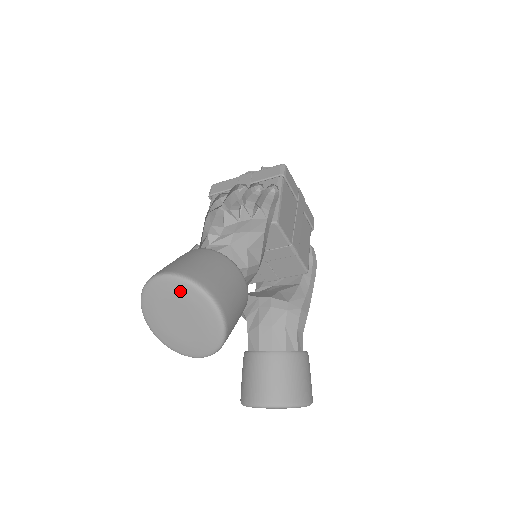
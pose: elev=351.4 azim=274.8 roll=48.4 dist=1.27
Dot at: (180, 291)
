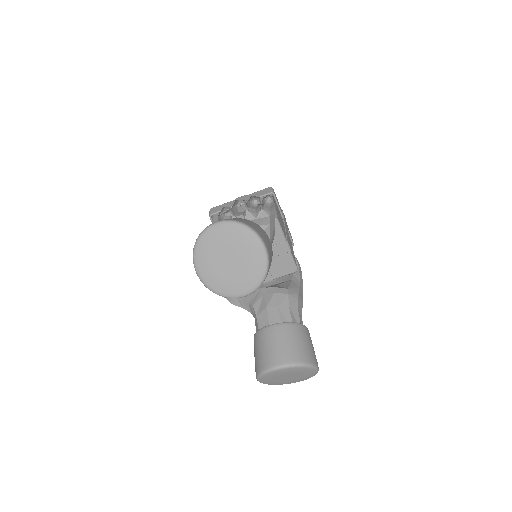
Dot at: (232, 233)
